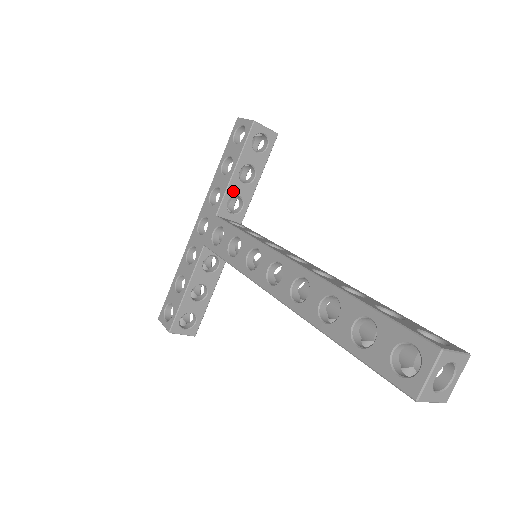
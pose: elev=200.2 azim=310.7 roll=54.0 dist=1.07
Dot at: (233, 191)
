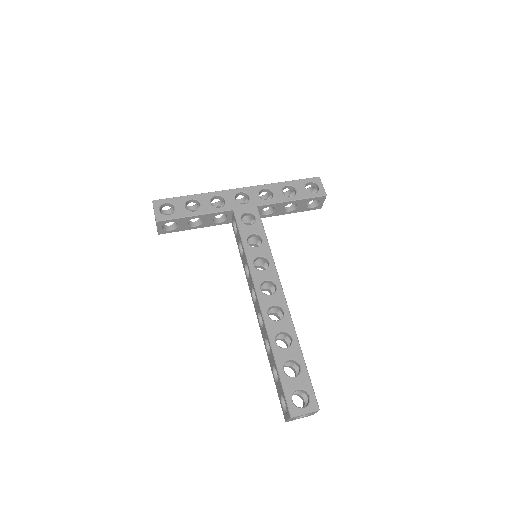
Dot at: (277, 206)
